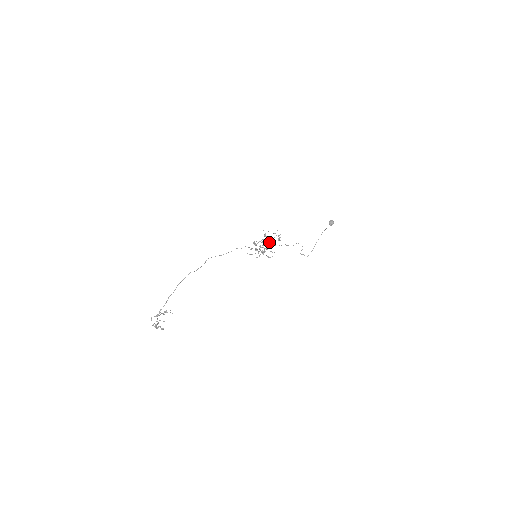
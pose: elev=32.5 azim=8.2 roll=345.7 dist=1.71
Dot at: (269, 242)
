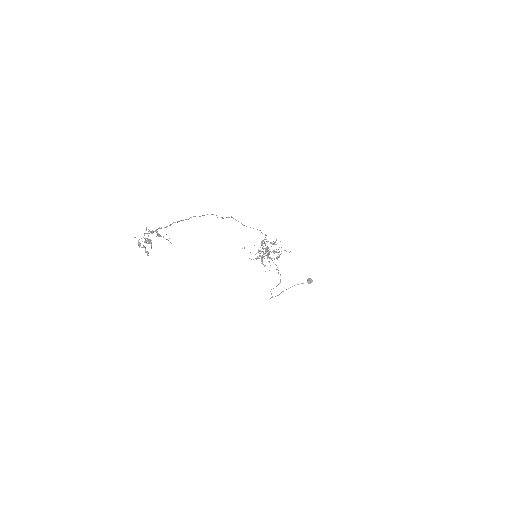
Dot at: (274, 252)
